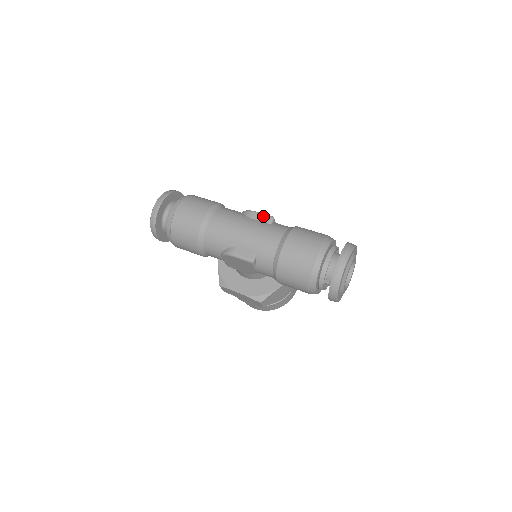
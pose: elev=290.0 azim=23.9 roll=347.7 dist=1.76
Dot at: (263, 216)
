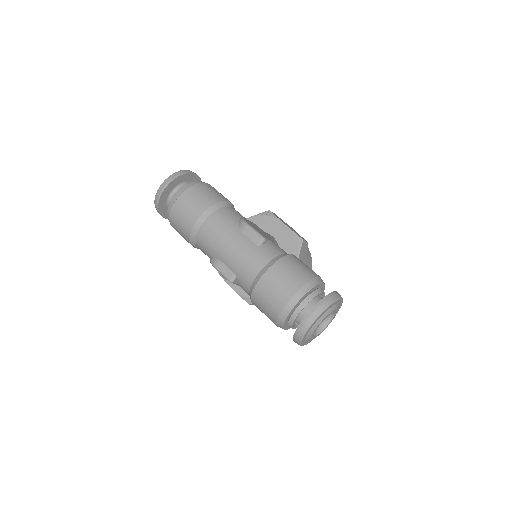
Dot at: (254, 234)
